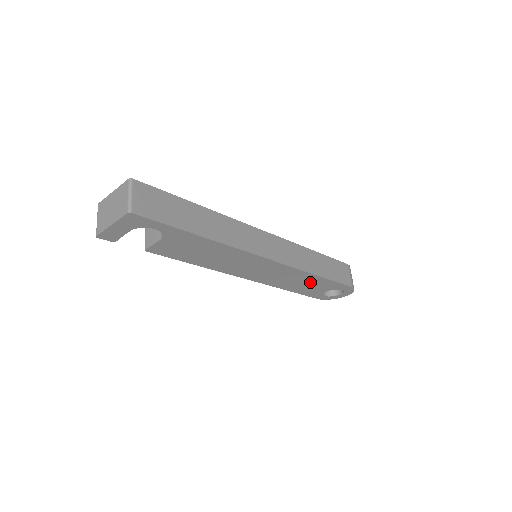
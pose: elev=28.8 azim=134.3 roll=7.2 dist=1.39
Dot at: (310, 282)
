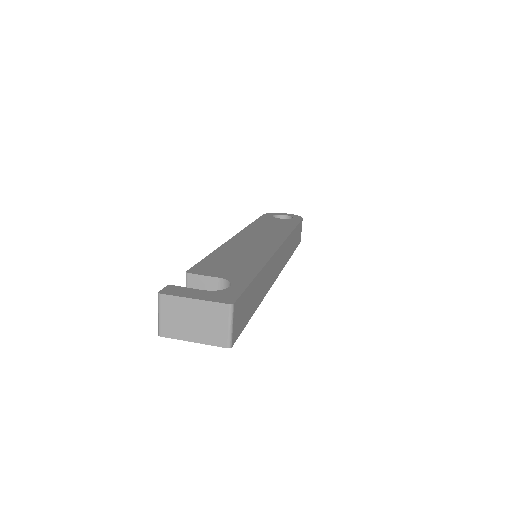
Dot at: occluded
